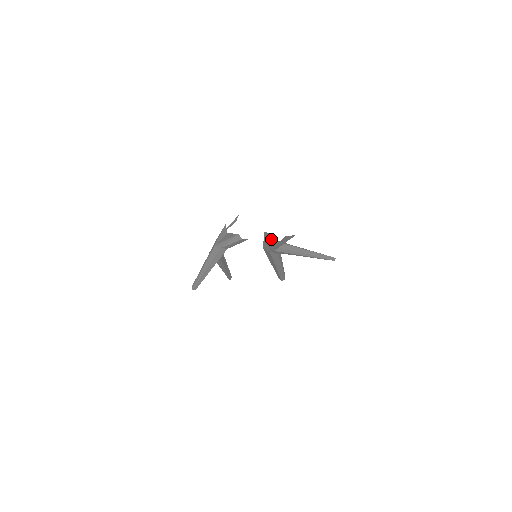
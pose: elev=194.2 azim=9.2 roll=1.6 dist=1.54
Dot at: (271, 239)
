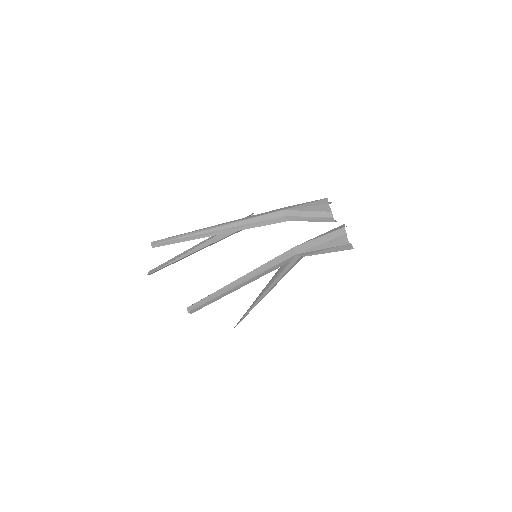
Dot at: (336, 238)
